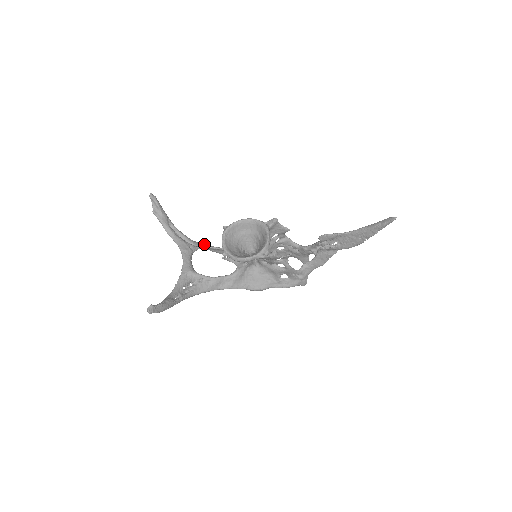
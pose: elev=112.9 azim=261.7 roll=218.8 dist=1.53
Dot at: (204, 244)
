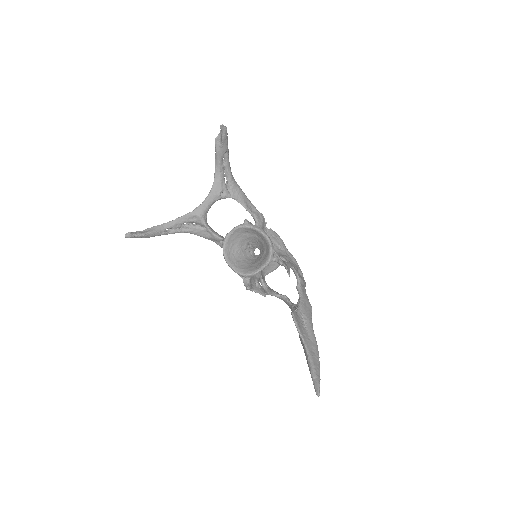
Dot at: (241, 195)
